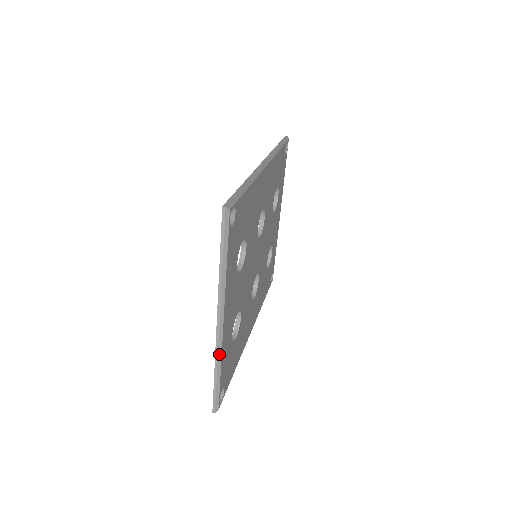
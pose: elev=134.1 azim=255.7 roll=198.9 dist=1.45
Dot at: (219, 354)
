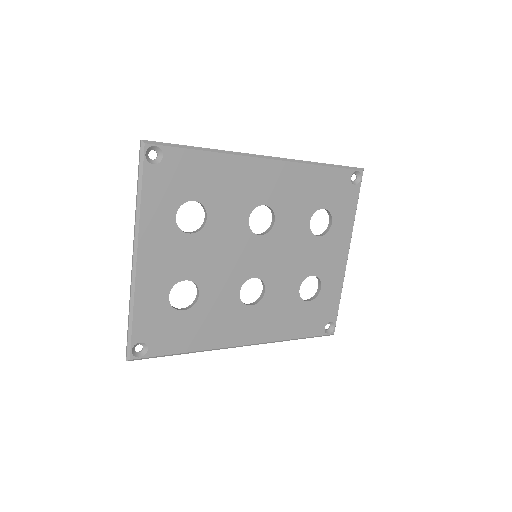
Dot at: (132, 292)
